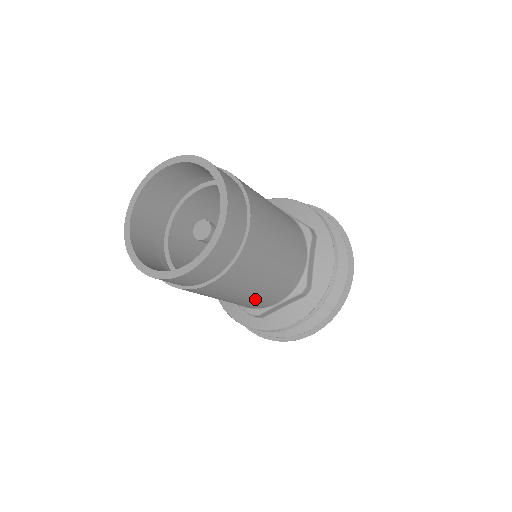
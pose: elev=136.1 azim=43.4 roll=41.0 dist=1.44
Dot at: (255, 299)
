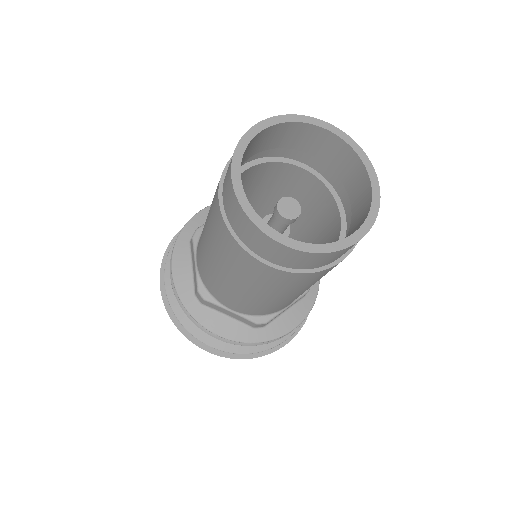
Dot at: (236, 295)
